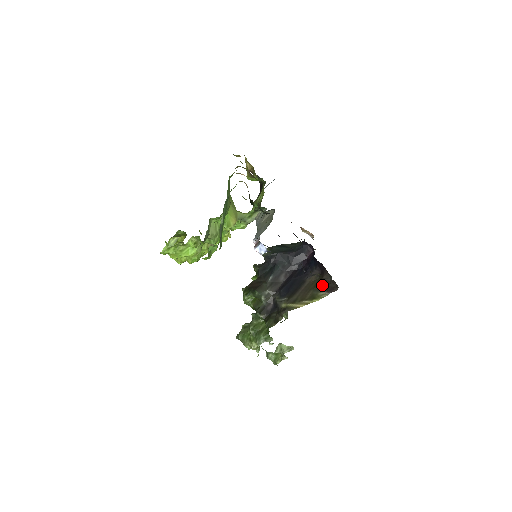
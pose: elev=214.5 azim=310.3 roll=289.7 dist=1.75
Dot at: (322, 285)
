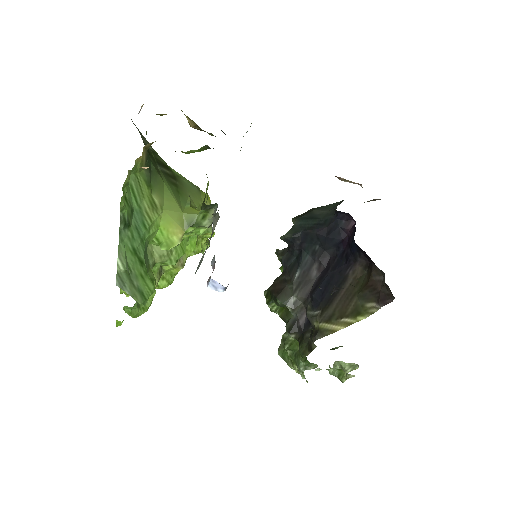
Dot at: (370, 289)
